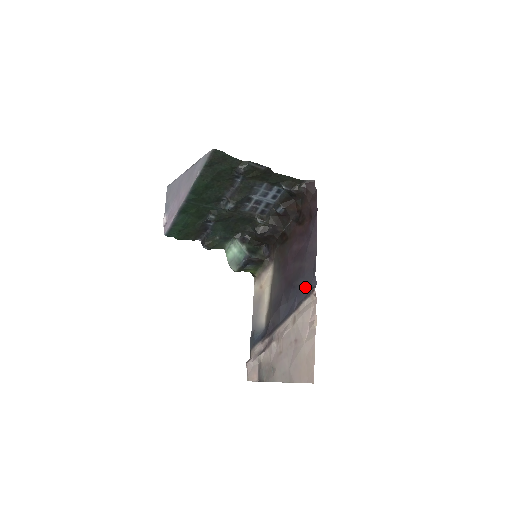
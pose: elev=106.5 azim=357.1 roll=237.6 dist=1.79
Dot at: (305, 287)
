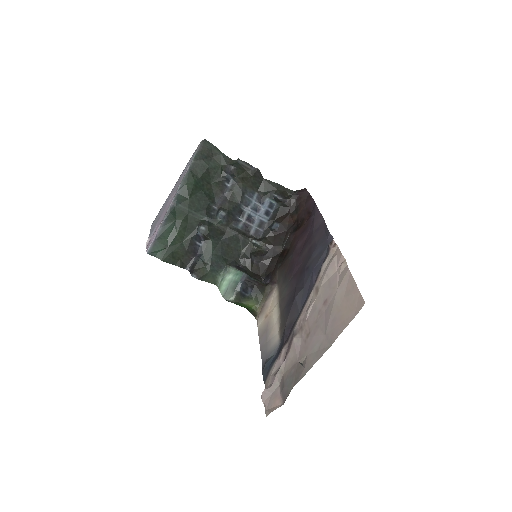
Dot at: (321, 253)
